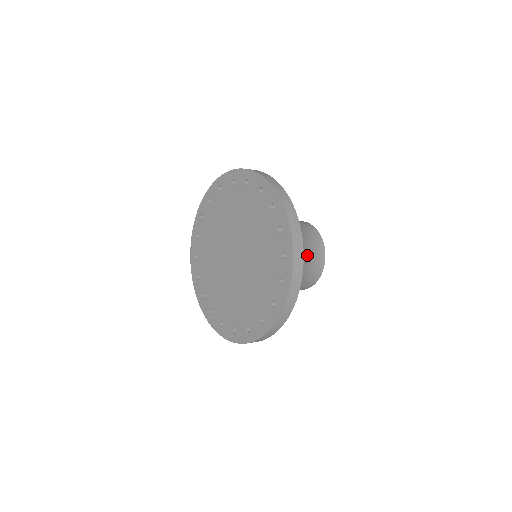
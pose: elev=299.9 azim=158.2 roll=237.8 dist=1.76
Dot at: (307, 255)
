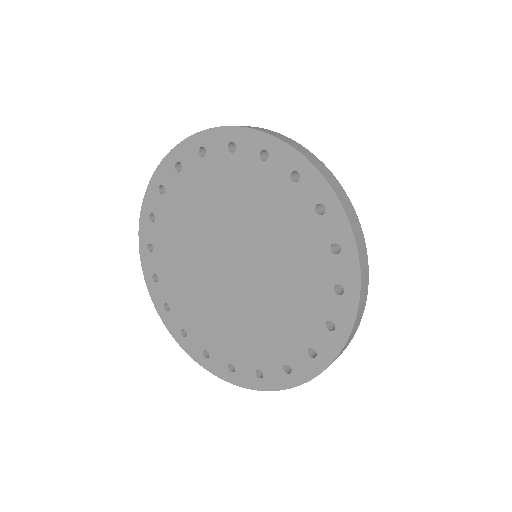
Dot at: occluded
